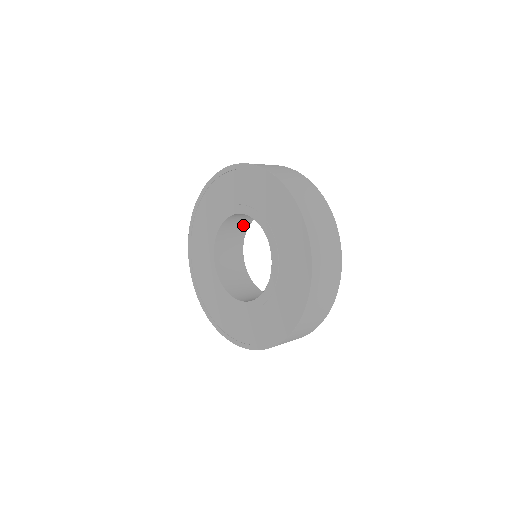
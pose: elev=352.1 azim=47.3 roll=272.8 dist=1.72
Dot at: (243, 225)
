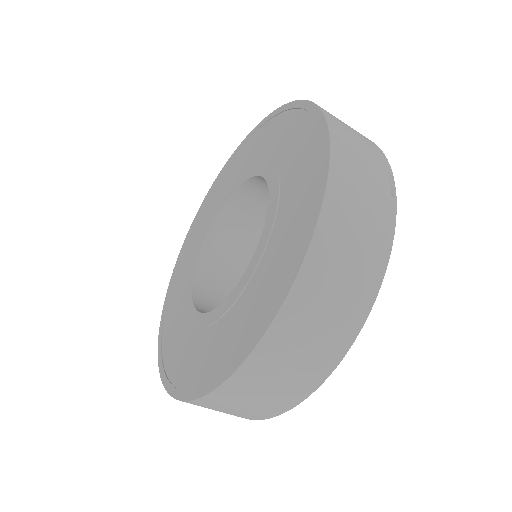
Dot at: occluded
